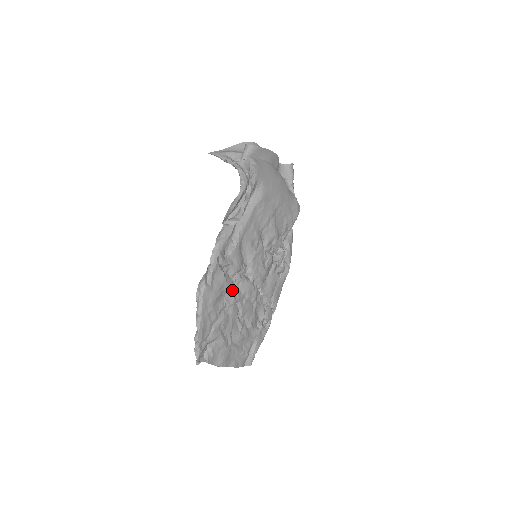
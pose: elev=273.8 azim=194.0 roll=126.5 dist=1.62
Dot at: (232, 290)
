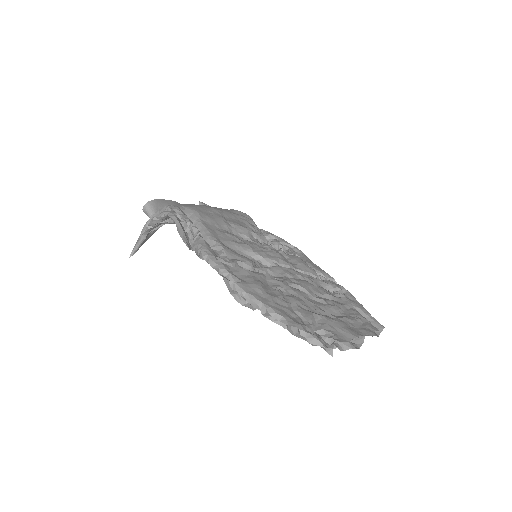
Dot at: (268, 278)
